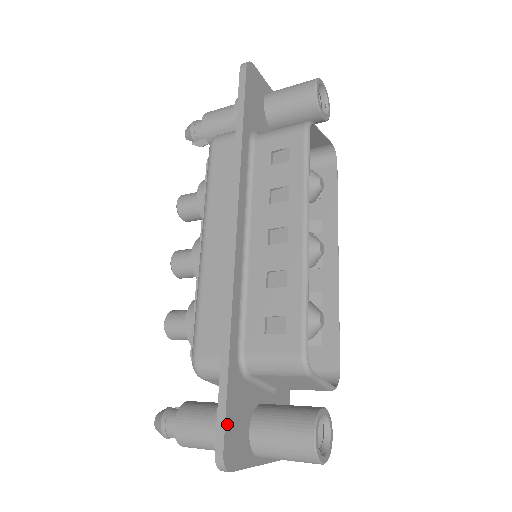
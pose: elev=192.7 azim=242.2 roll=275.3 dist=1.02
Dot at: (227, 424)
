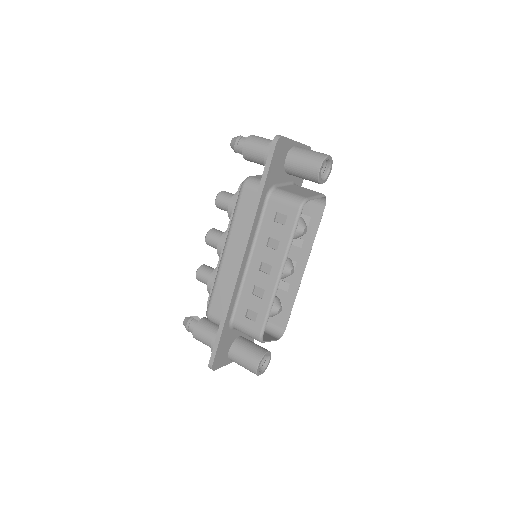
Dot at: (217, 353)
